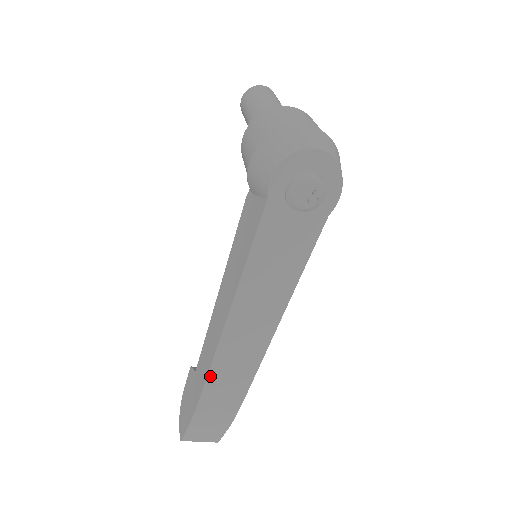
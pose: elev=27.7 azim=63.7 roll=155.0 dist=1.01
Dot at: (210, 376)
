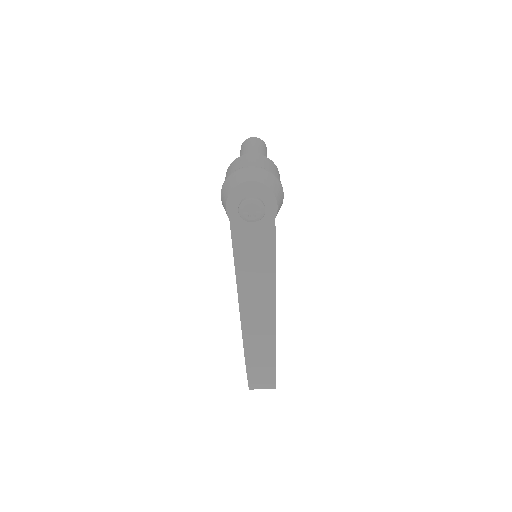
Dot at: (245, 341)
